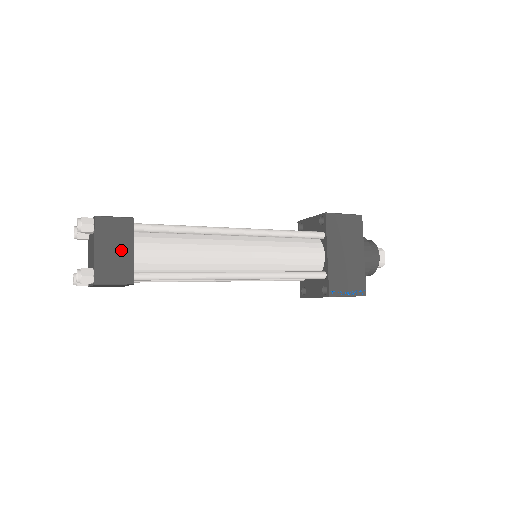
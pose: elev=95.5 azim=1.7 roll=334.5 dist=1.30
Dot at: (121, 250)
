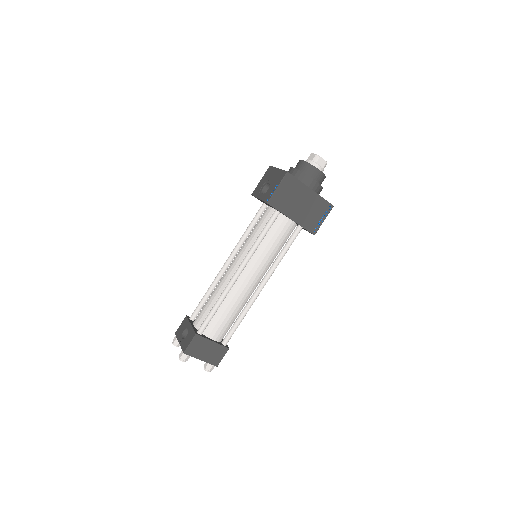
Dot at: (209, 348)
